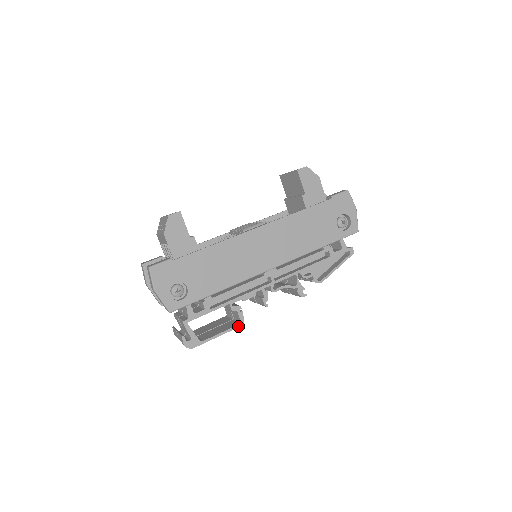
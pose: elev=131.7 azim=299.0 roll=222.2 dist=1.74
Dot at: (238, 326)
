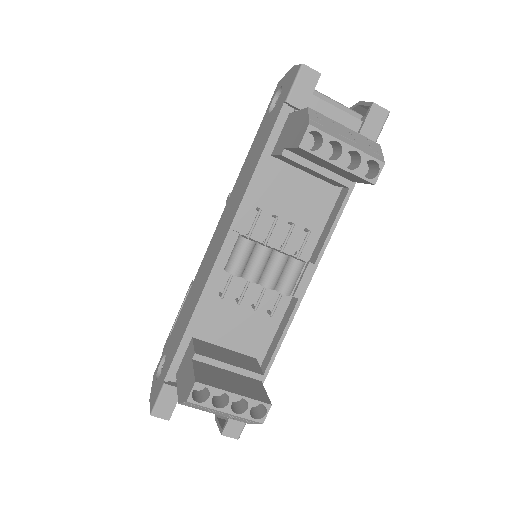
Dot at: occluded
